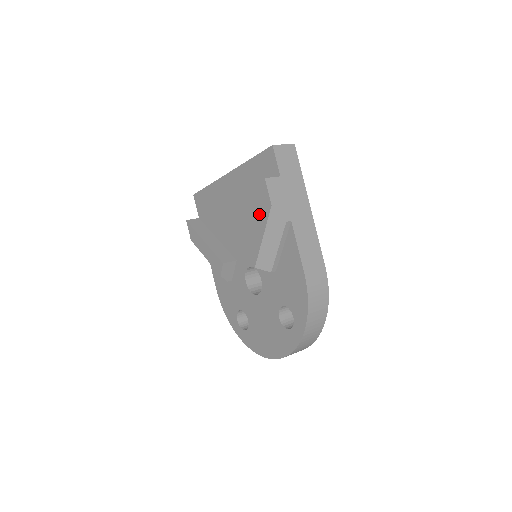
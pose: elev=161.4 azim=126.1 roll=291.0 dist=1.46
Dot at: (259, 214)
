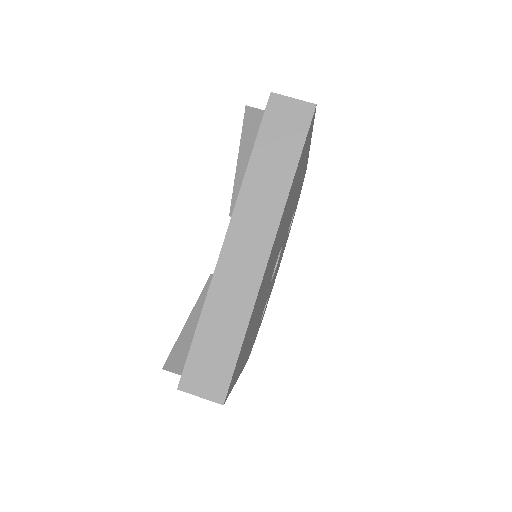
Dot at: (183, 331)
